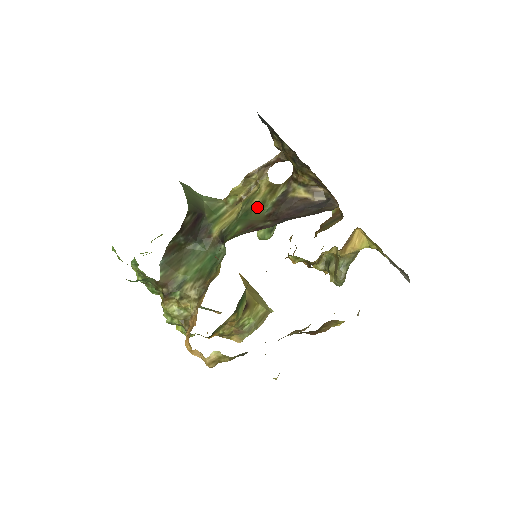
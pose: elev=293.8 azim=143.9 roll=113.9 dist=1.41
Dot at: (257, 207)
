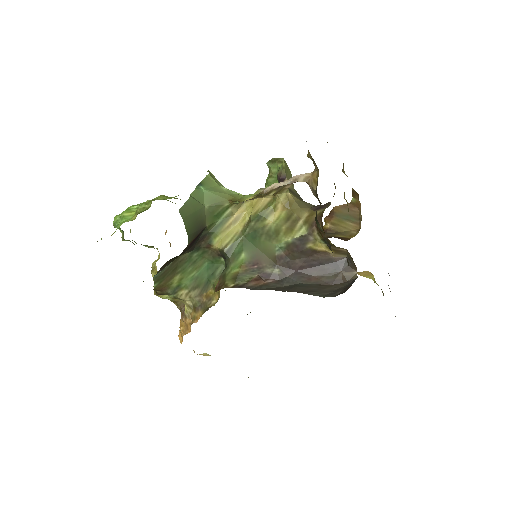
Dot at: (268, 235)
